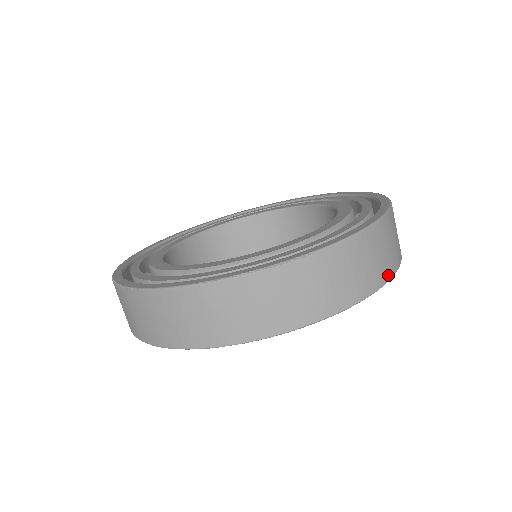
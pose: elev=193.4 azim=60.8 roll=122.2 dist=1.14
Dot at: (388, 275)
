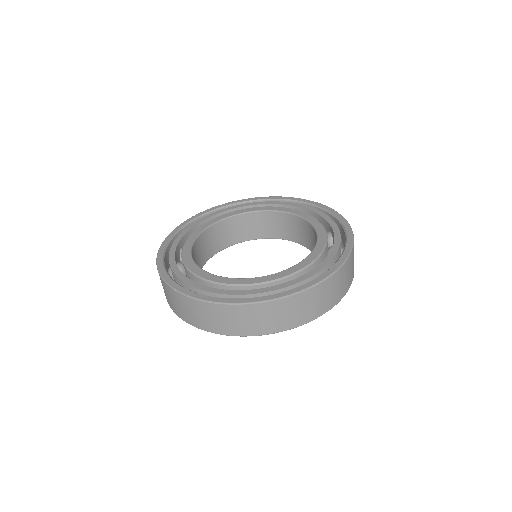
Dot at: occluded
